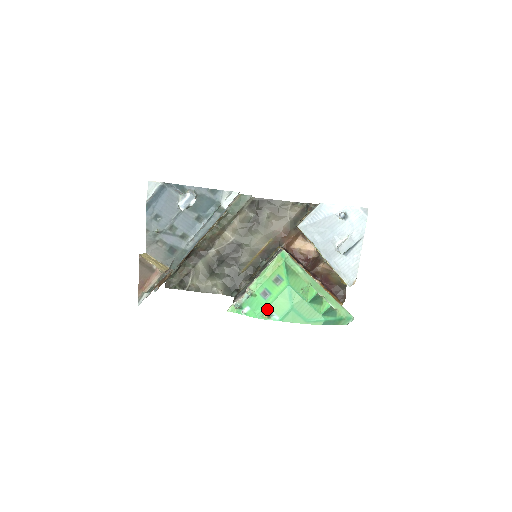
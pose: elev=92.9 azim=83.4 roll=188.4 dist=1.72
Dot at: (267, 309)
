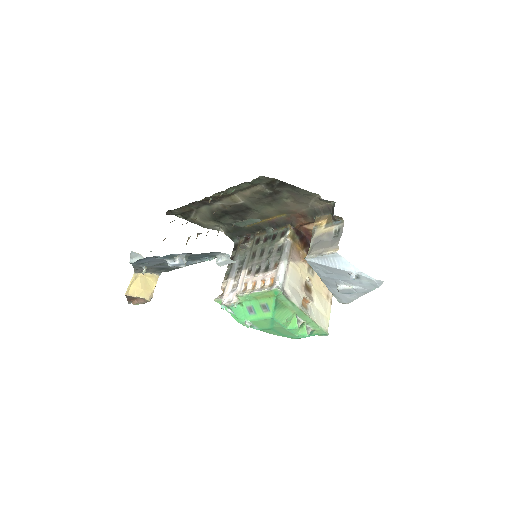
Dot at: (249, 322)
